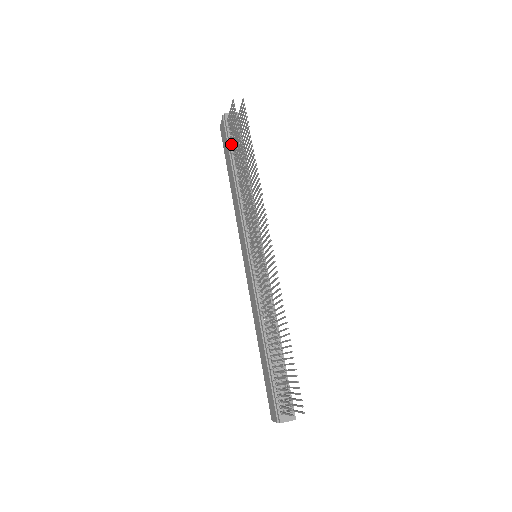
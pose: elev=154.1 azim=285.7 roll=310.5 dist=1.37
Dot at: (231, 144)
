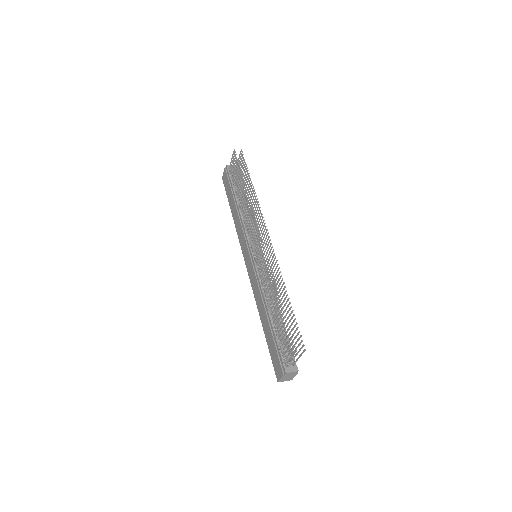
Dot at: (232, 183)
